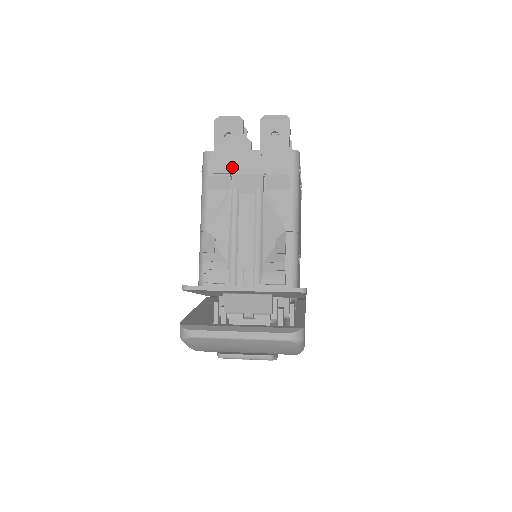
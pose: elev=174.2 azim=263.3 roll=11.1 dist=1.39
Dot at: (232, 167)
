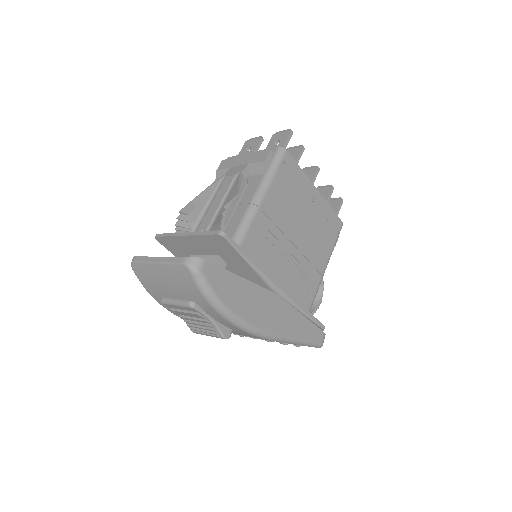
Dot at: (233, 162)
